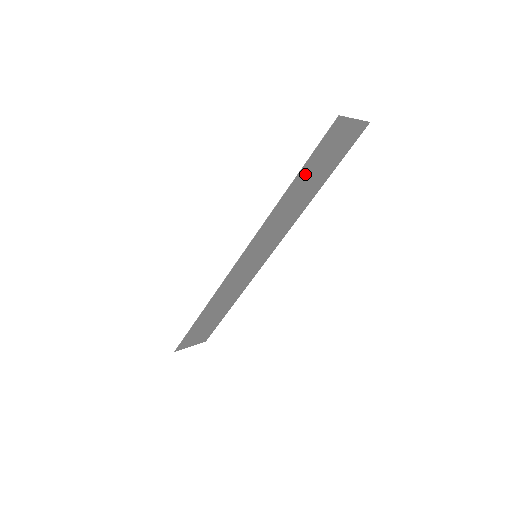
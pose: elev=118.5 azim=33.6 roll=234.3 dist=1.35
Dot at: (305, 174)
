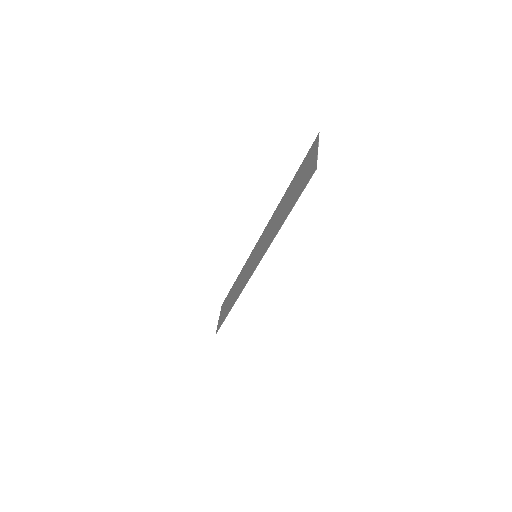
Dot at: (290, 205)
